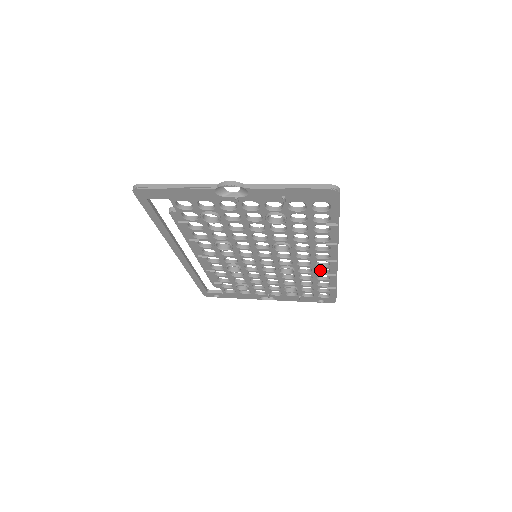
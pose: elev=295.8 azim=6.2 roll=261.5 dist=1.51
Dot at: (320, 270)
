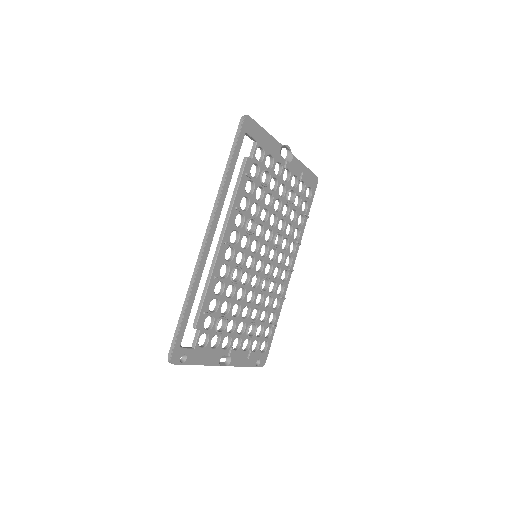
Dot at: occluded
